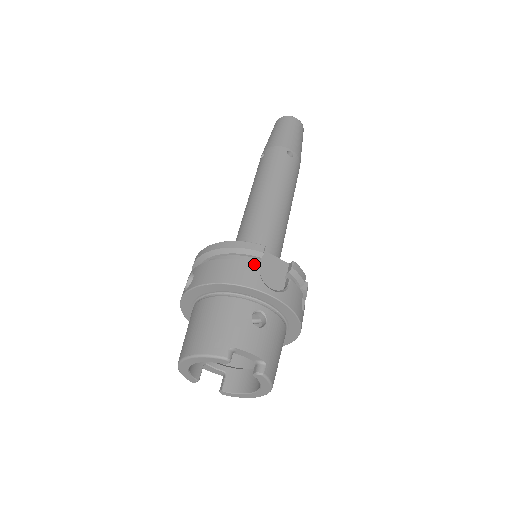
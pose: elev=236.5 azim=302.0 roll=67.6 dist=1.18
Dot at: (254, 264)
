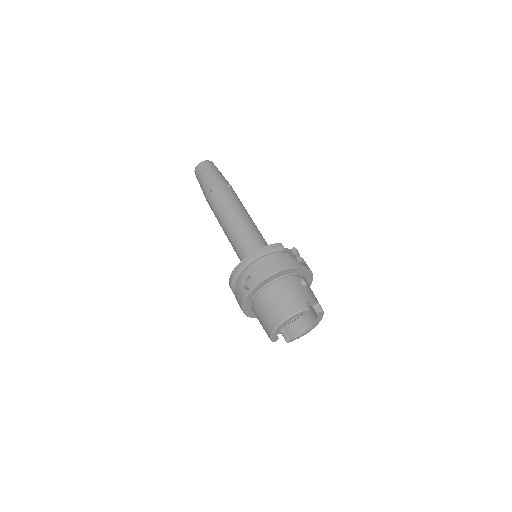
Dot at: (286, 254)
